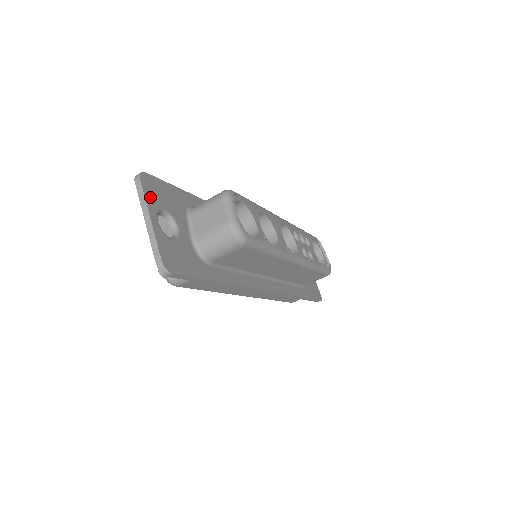
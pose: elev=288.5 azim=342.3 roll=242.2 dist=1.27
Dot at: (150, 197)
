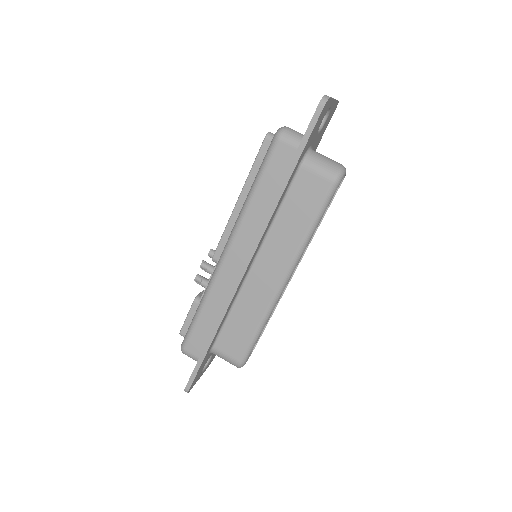
Dot at: (334, 107)
